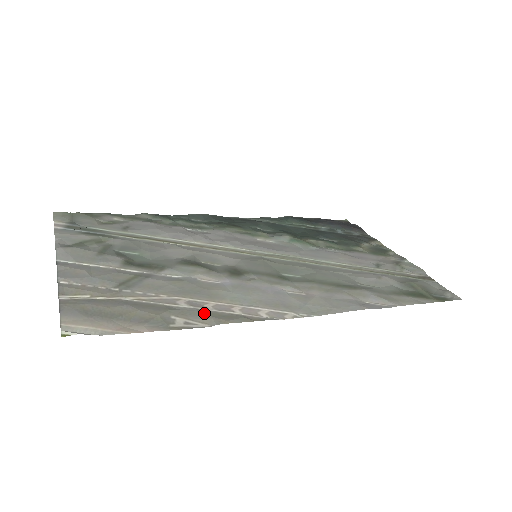
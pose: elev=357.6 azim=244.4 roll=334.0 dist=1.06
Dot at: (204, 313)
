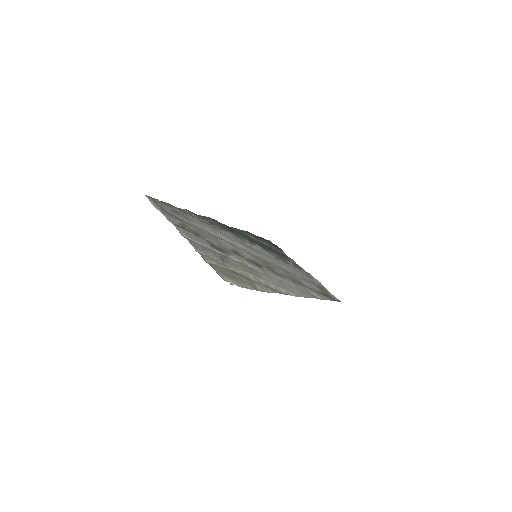
Dot at: (264, 285)
